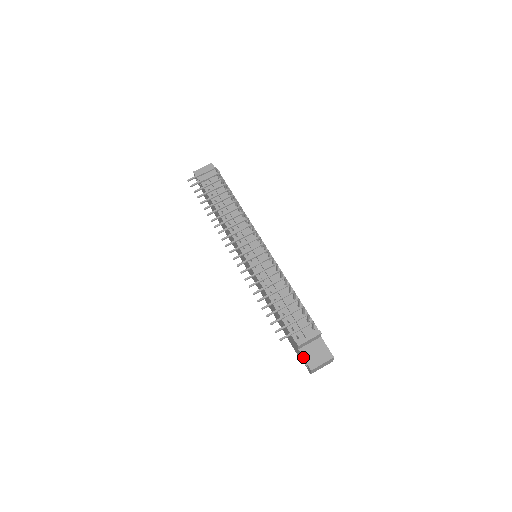
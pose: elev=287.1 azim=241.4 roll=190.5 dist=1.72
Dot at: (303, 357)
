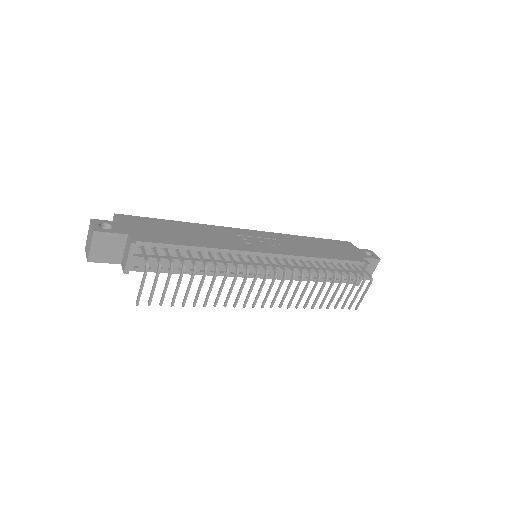
Dot at: occluded
